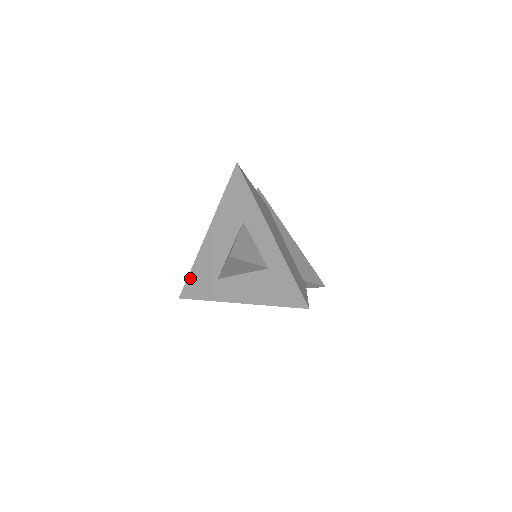
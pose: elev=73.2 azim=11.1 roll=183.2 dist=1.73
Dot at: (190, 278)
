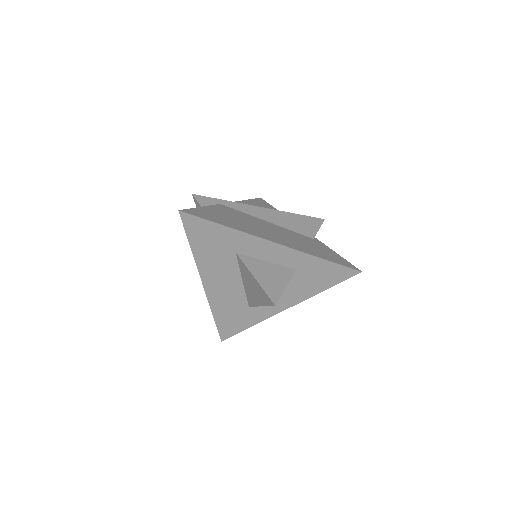
Dot at: (219, 323)
